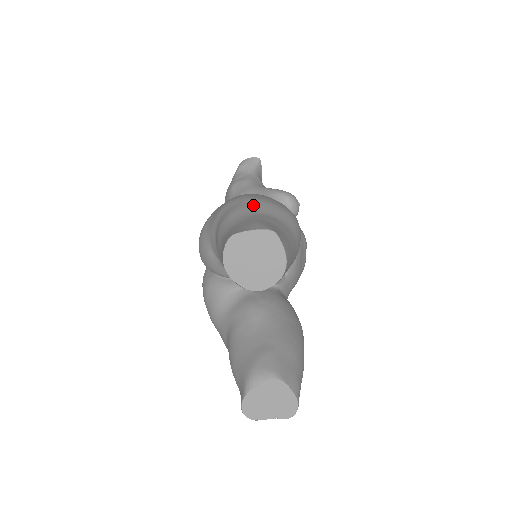
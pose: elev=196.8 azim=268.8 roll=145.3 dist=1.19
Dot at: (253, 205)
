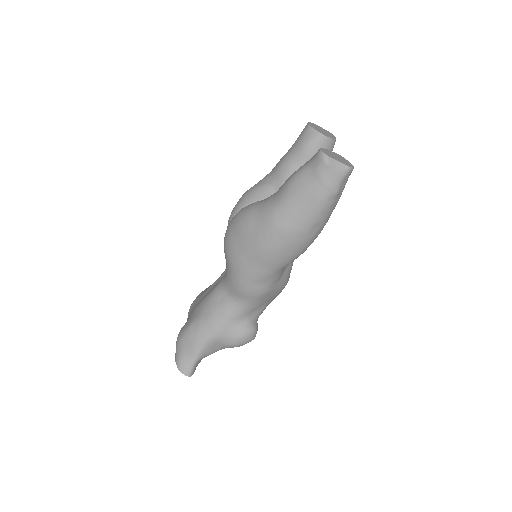
Dot at: occluded
